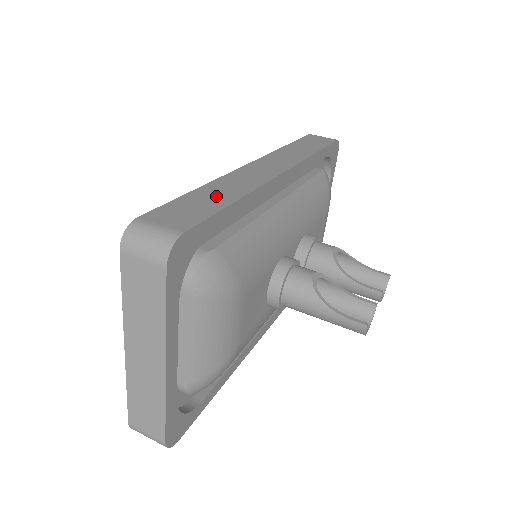
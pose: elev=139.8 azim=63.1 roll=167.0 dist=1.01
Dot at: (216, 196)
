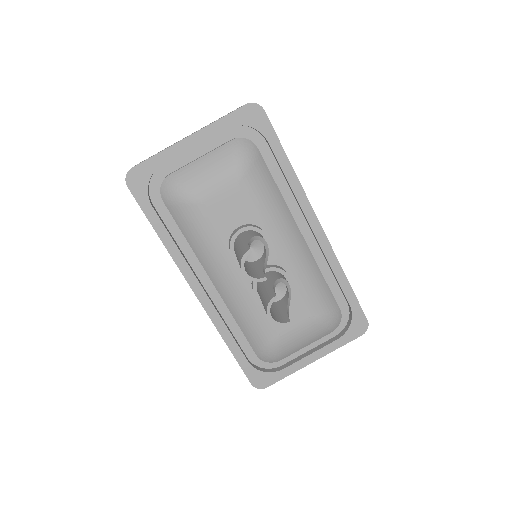
Dot at: occluded
